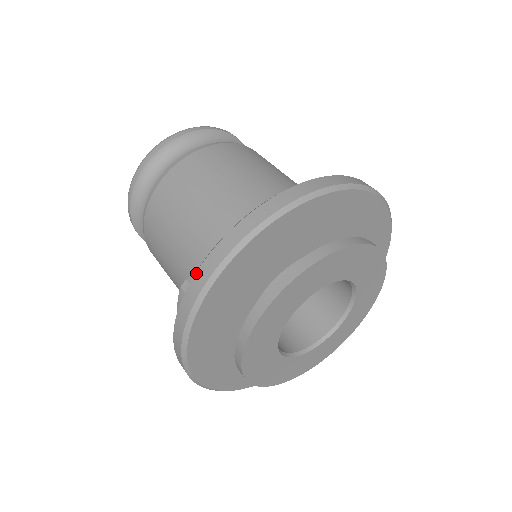
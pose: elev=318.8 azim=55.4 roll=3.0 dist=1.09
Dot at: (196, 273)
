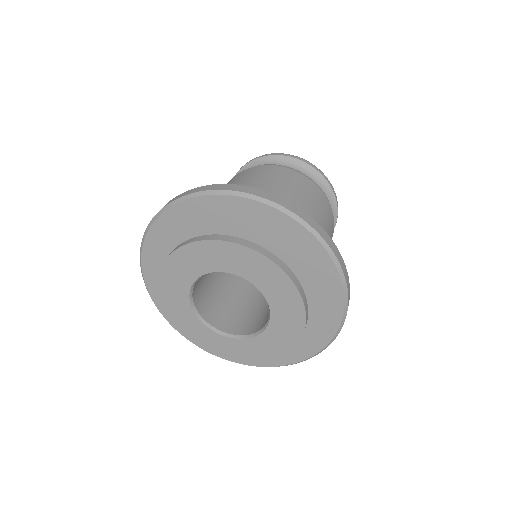
Dot at: occluded
